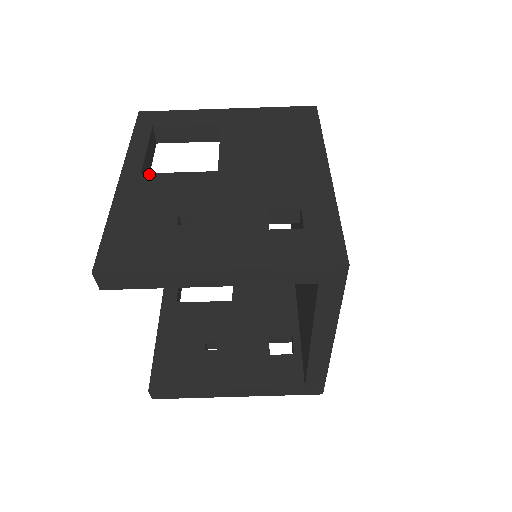
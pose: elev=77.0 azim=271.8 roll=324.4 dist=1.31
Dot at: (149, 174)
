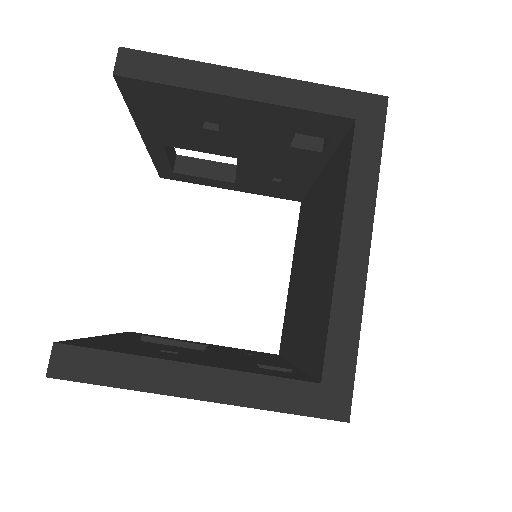
Dot at: occluded
